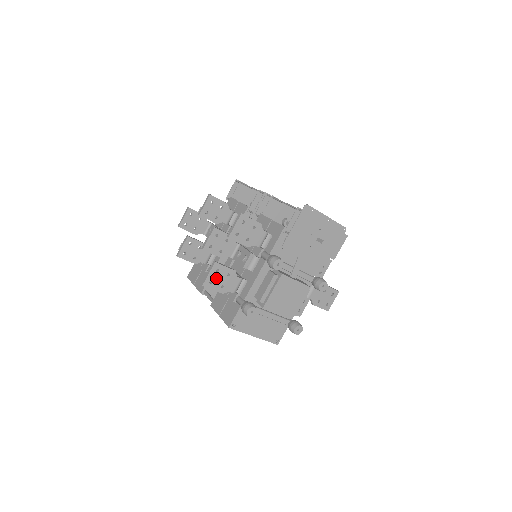
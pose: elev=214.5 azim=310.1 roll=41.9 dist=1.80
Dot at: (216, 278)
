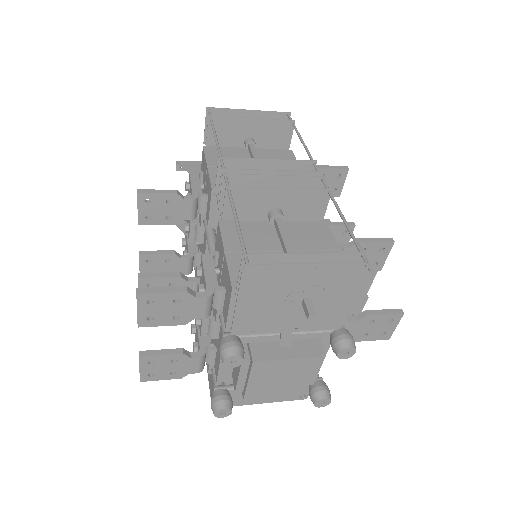
Dot at: (156, 369)
